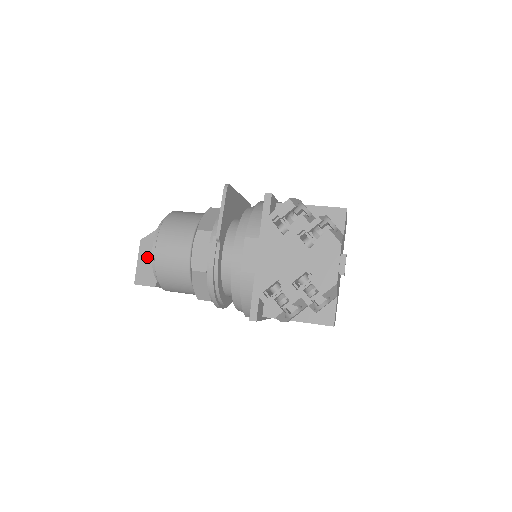
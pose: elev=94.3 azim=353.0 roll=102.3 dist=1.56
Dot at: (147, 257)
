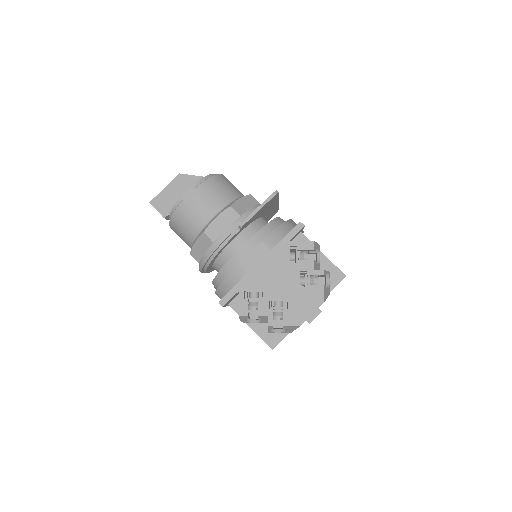
Dot at: (175, 190)
